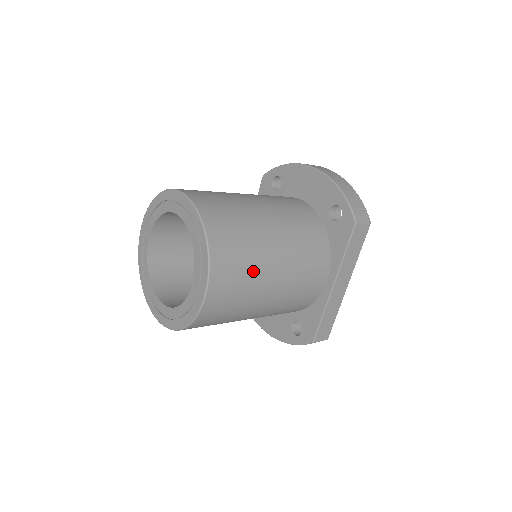
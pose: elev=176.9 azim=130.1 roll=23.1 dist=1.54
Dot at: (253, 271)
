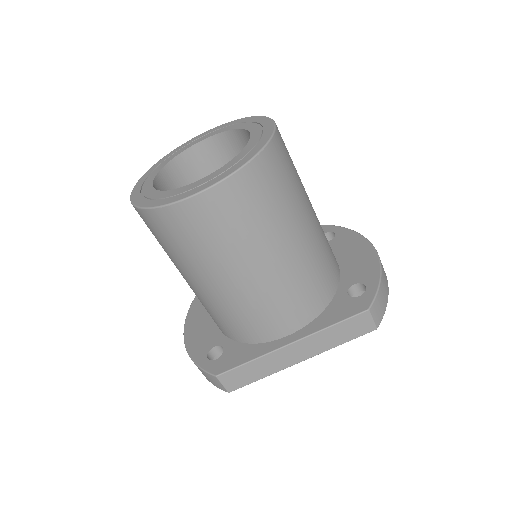
Dot at: (255, 232)
